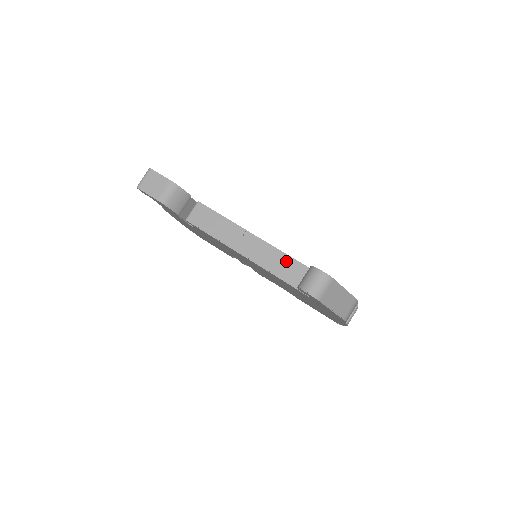
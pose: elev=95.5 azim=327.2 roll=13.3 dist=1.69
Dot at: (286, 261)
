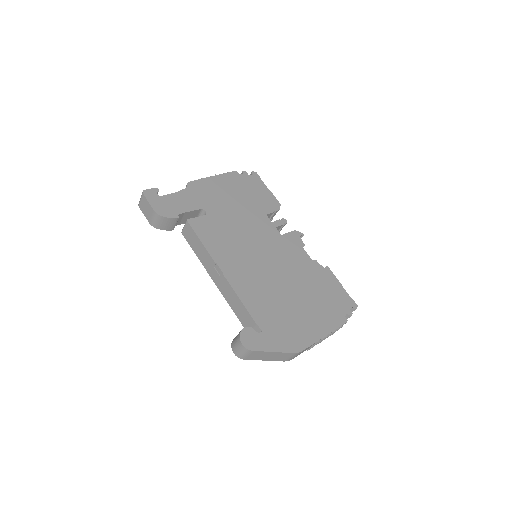
Dot at: (239, 305)
